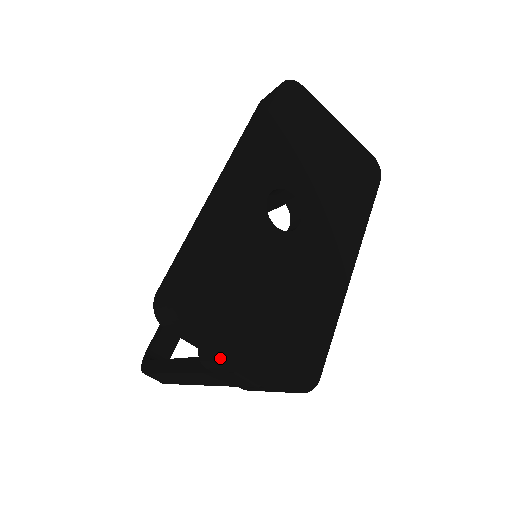
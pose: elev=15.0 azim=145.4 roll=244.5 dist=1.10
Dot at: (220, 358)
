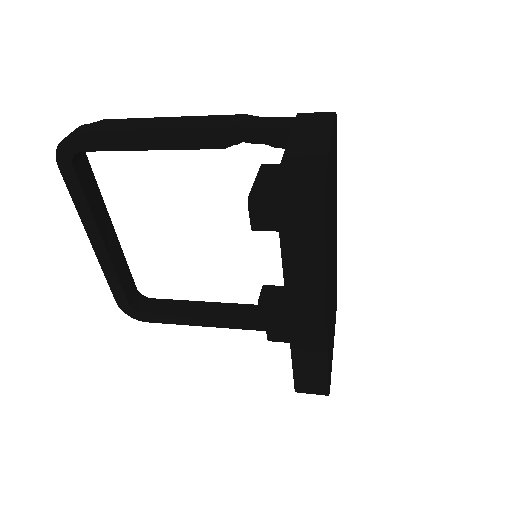
Dot at: occluded
